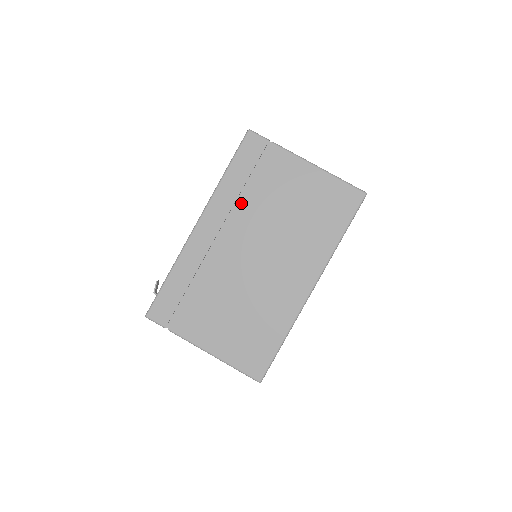
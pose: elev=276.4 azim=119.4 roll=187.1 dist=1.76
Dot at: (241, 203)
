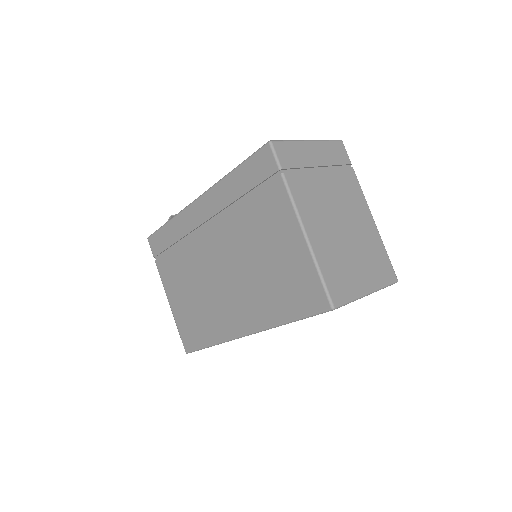
Dot at: (231, 212)
